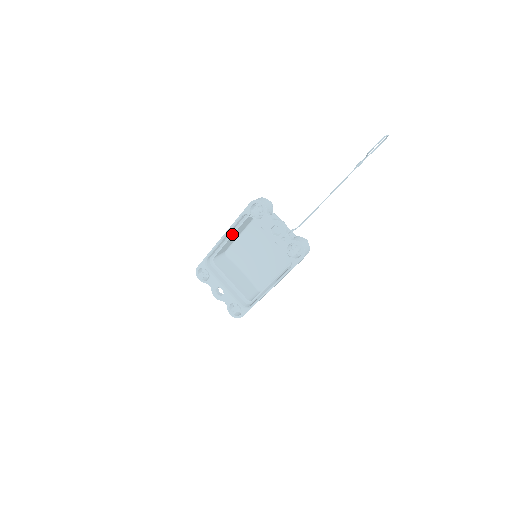
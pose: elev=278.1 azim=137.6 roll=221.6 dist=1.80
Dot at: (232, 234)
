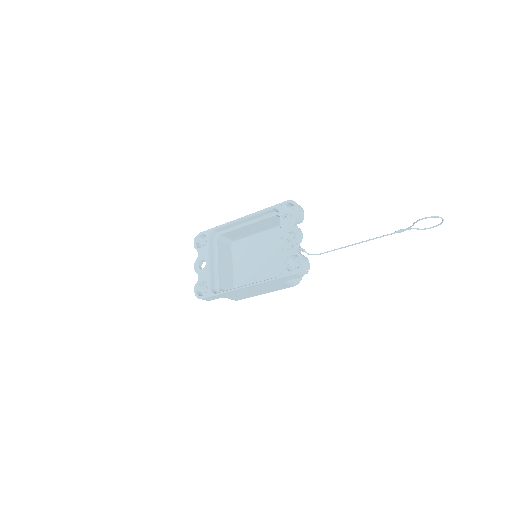
Dot at: (252, 222)
